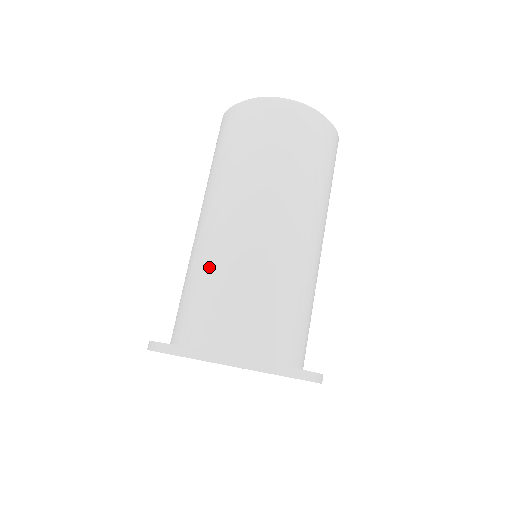
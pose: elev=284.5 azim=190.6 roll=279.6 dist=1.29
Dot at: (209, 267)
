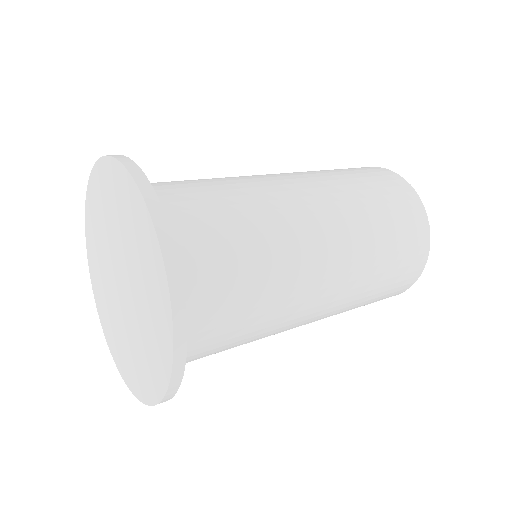
Dot at: occluded
